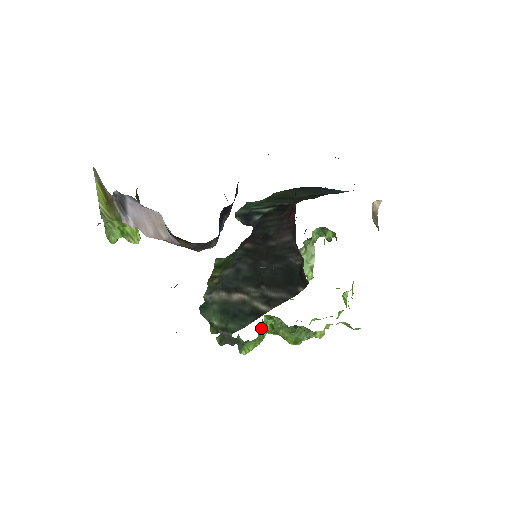
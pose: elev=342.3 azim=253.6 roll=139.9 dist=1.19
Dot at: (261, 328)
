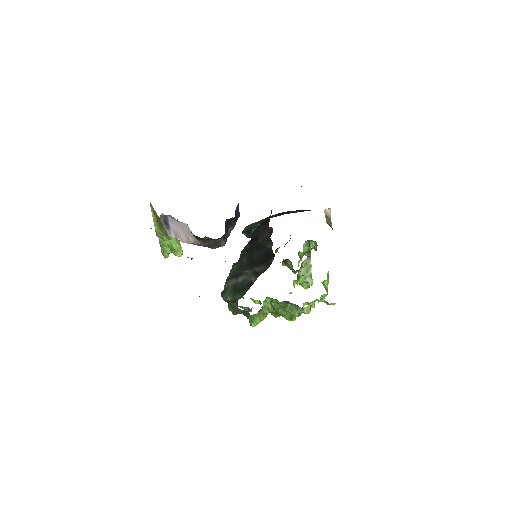
Dot at: (264, 307)
